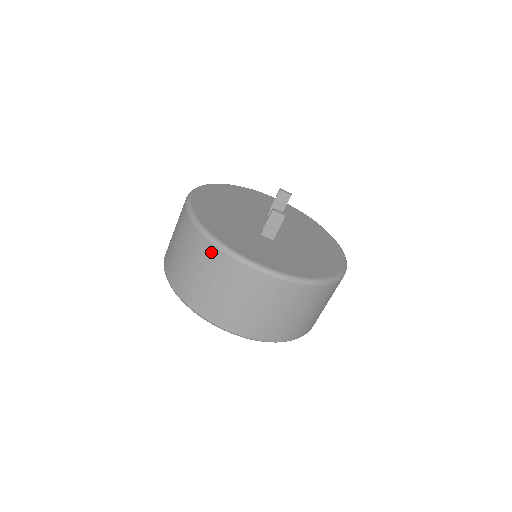
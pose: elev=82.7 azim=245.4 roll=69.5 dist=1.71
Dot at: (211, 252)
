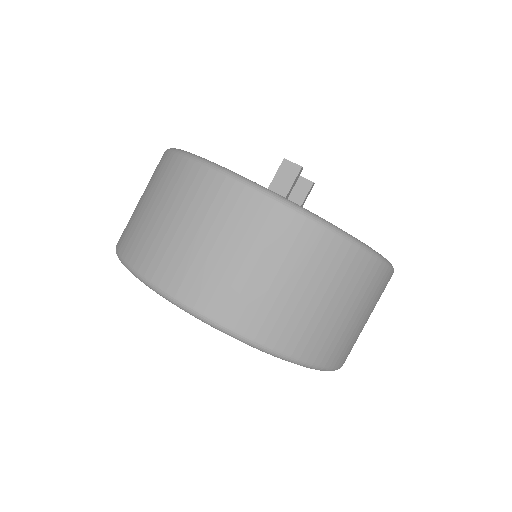
Dot at: (182, 171)
